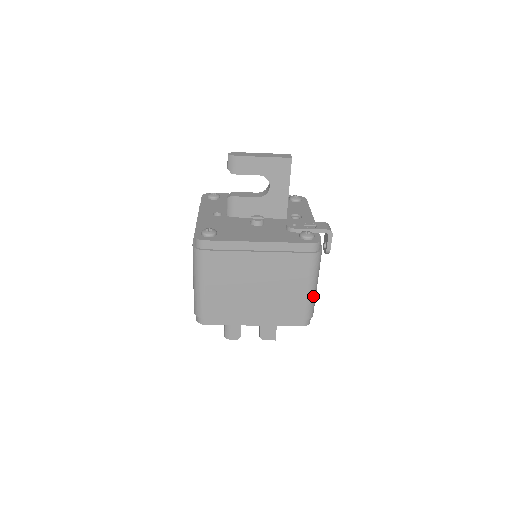
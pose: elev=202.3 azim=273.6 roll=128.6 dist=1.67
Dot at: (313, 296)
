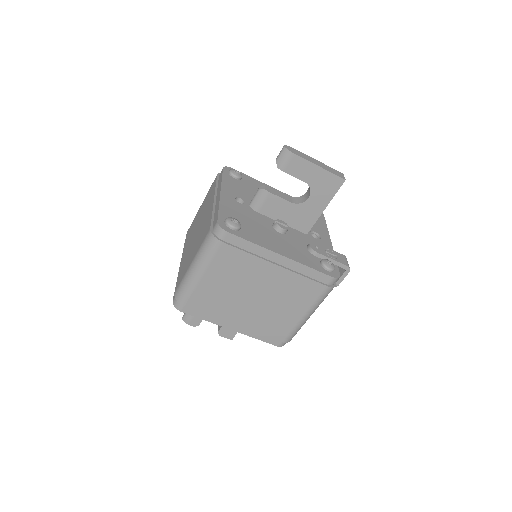
Dot at: (303, 323)
